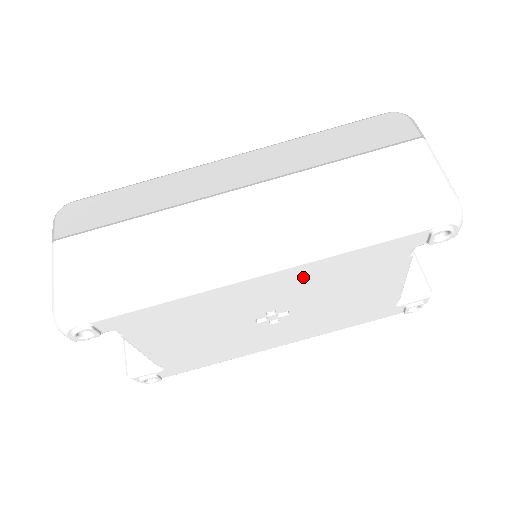
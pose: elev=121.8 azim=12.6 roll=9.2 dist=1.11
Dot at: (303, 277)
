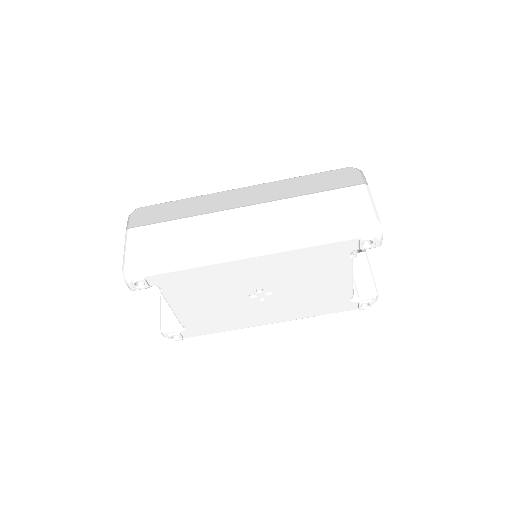
Dot at: (279, 263)
